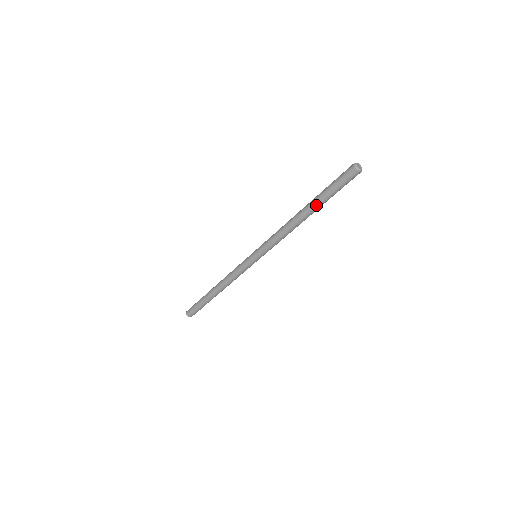
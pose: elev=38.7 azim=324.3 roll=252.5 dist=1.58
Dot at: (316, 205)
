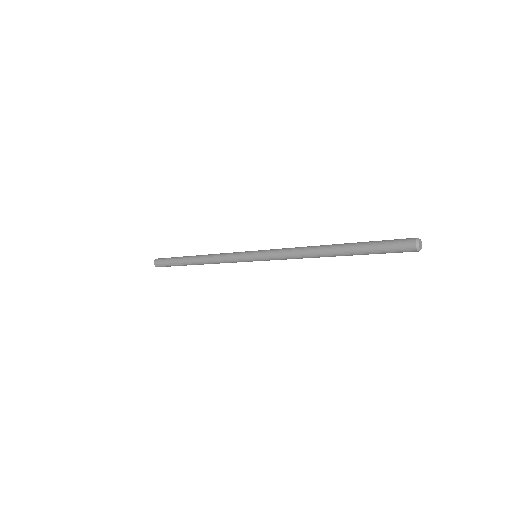
Dot at: occluded
